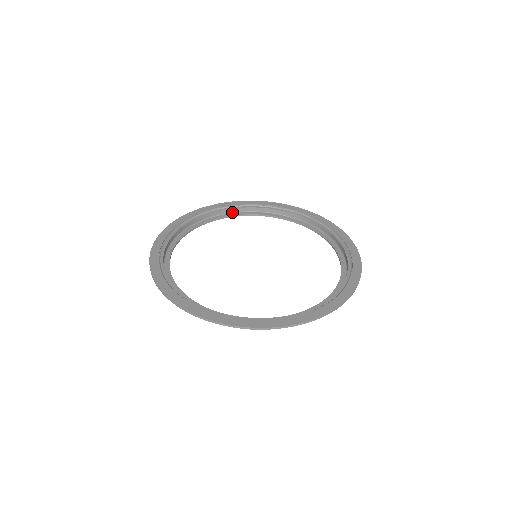
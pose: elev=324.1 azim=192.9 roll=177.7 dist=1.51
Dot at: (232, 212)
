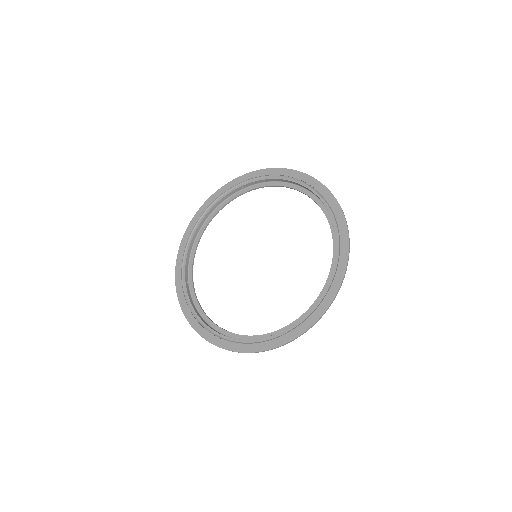
Dot at: (204, 221)
